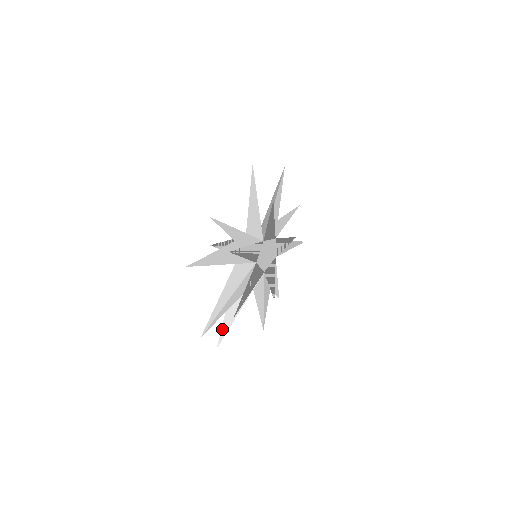
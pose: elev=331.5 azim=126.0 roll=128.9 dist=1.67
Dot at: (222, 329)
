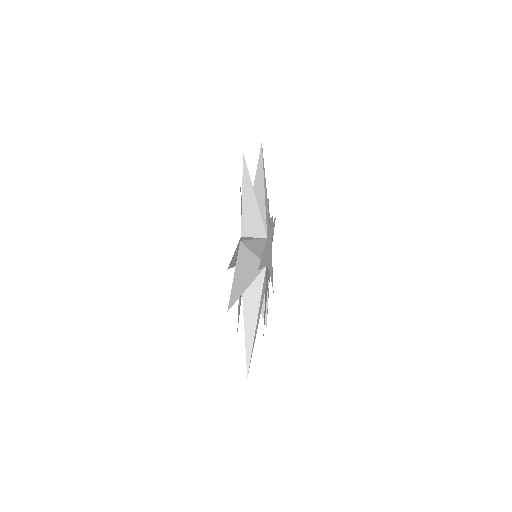
Dot at: occluded
